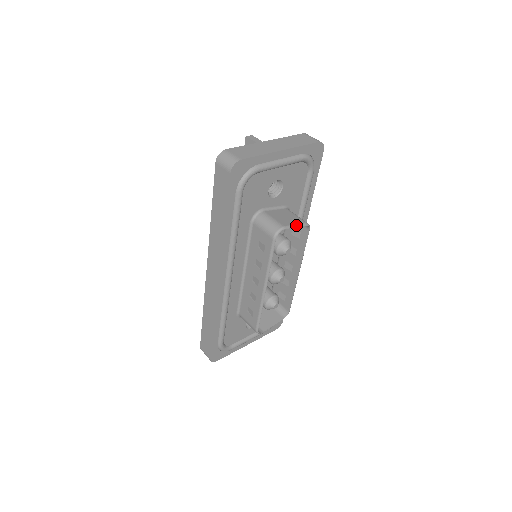
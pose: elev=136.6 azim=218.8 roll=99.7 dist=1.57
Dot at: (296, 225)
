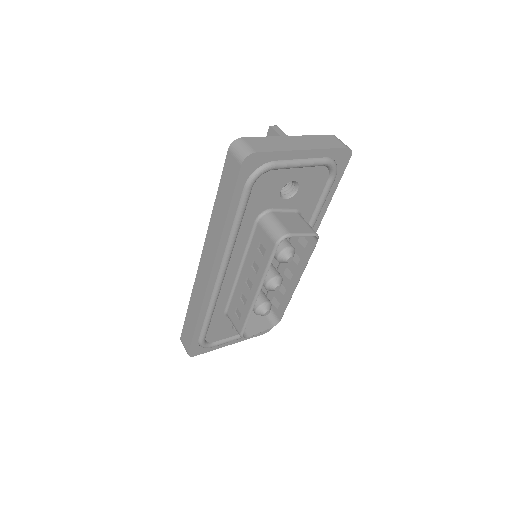
Dot at: (304, 234)
